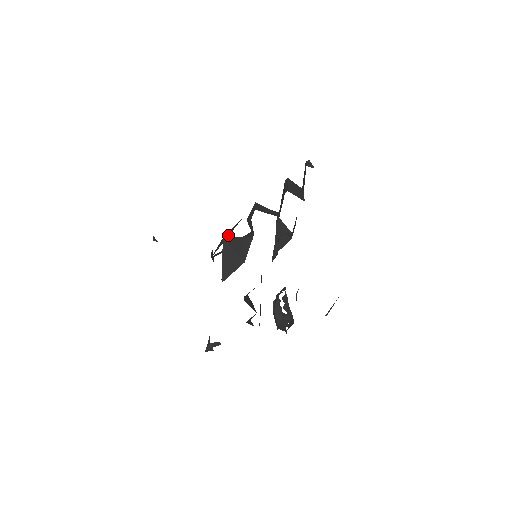
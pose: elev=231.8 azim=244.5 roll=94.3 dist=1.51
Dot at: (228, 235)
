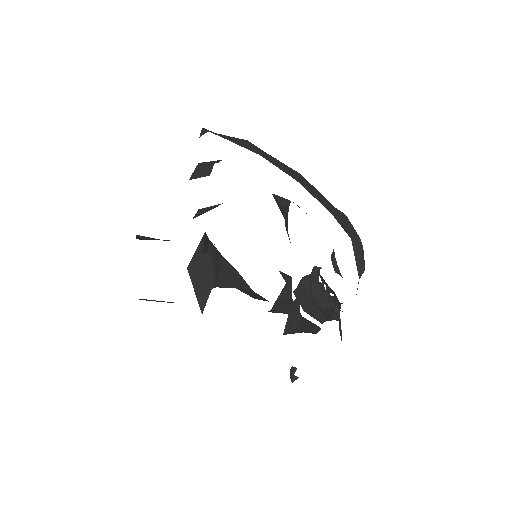
Dot at: occluded
